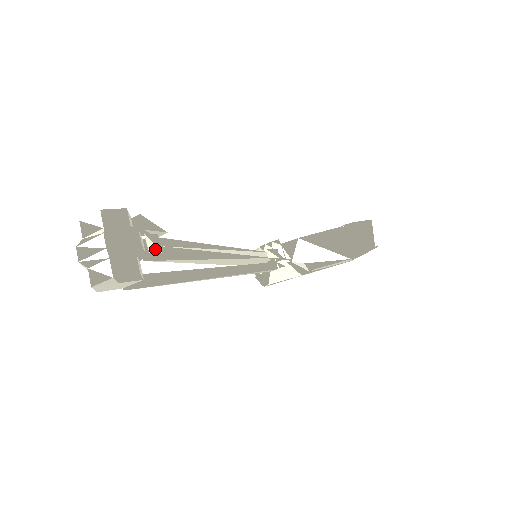
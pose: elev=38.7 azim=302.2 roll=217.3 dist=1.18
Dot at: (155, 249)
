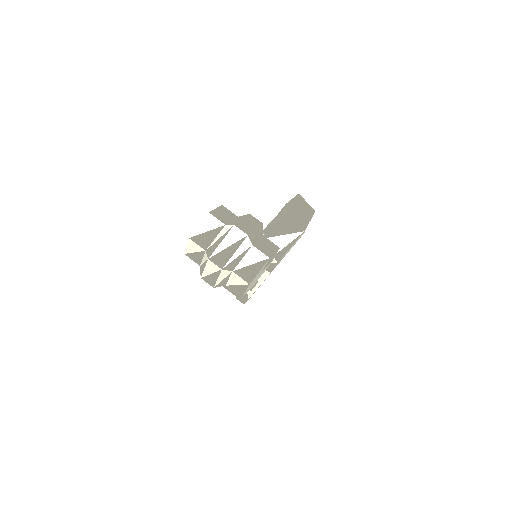
Dot at: occluded
